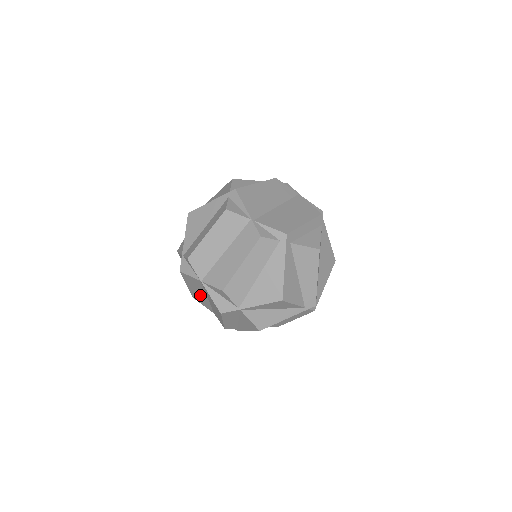
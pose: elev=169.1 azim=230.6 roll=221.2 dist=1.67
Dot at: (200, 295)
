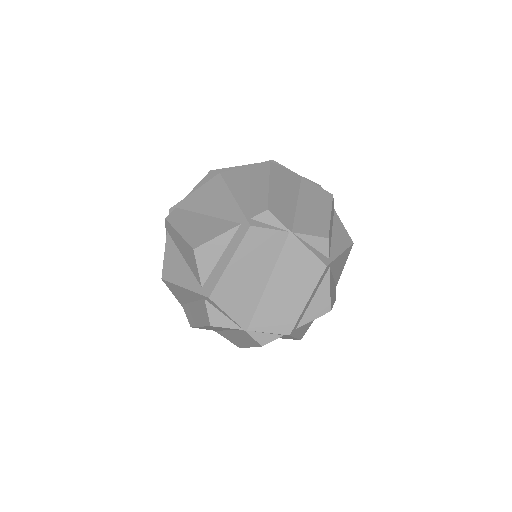
Dot at: occluded
